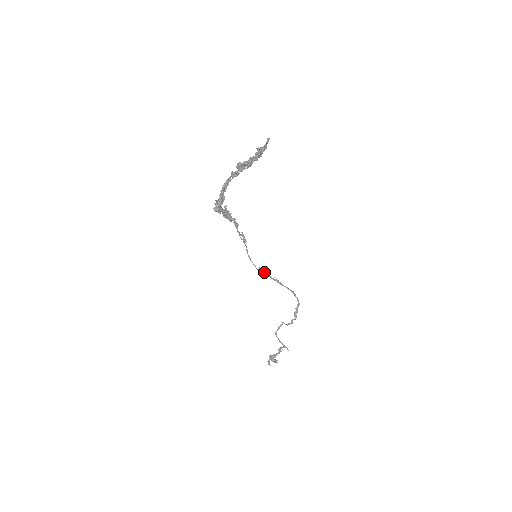
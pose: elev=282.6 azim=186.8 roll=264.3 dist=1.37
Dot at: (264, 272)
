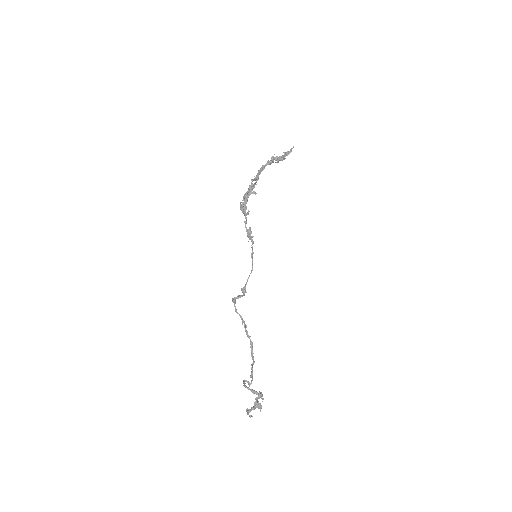
Dot at: occluded
